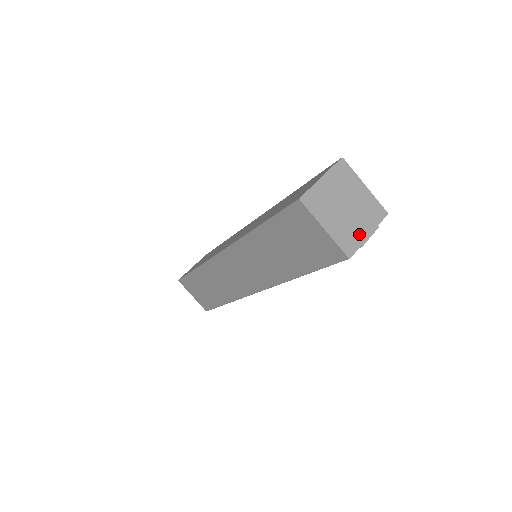
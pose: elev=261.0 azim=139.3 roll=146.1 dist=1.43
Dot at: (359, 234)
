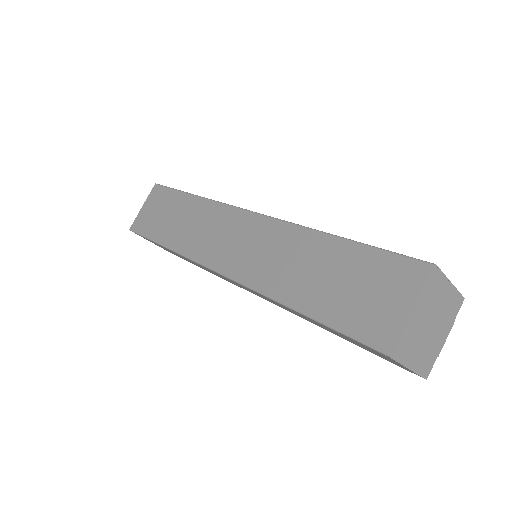
Dot at: (437, 346)
